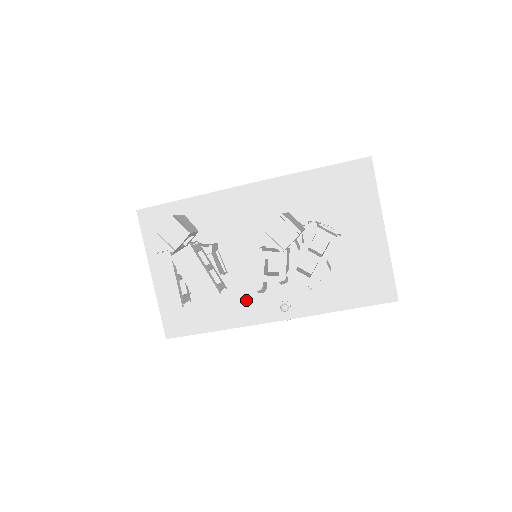
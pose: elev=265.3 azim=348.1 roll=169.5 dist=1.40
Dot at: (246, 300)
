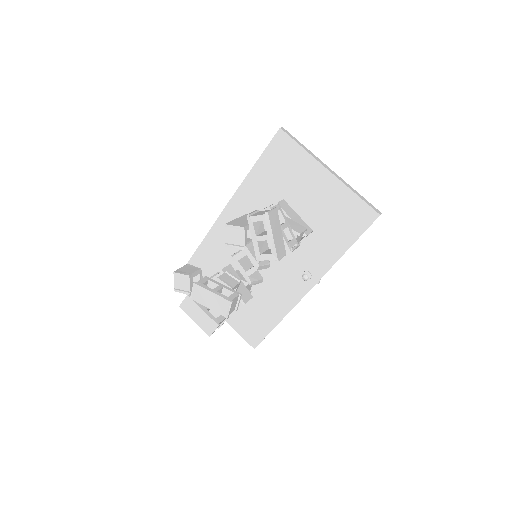
Dot at: (280, 289)
